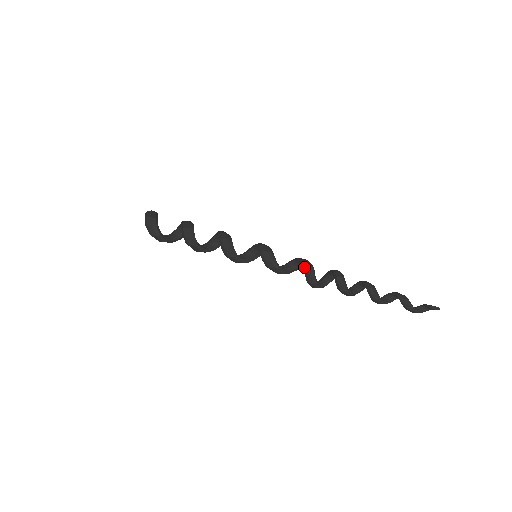
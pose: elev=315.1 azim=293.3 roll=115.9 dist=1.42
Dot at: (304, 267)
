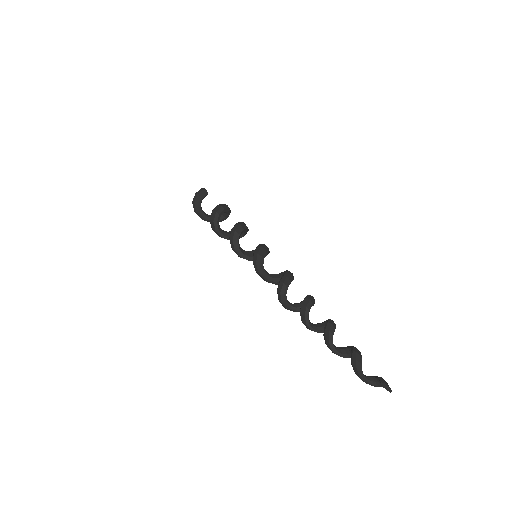
Dot at: (279, 281)
